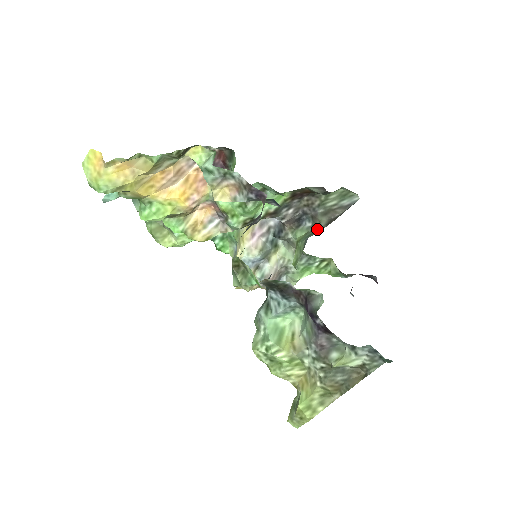
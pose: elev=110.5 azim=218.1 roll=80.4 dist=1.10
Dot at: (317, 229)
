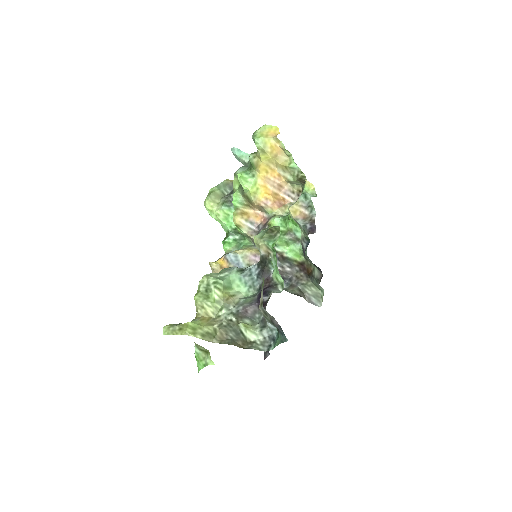
Dot at: (287, 291)
